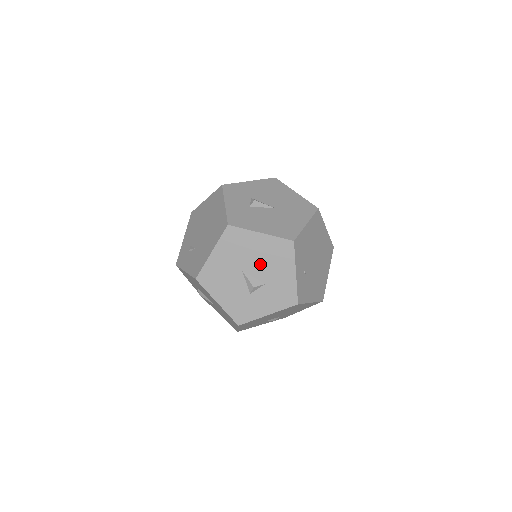
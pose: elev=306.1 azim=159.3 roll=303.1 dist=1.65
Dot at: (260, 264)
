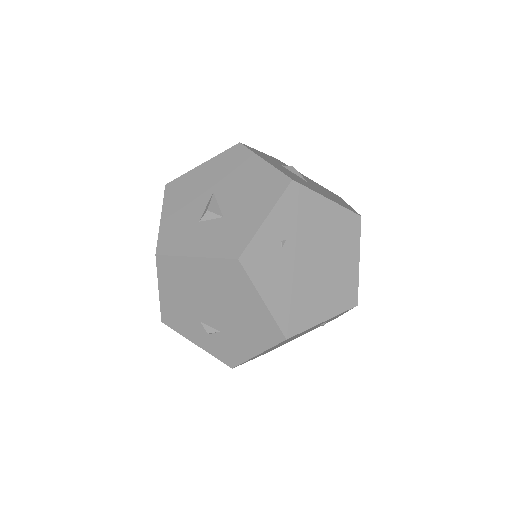
Dot at: (237, 192)
